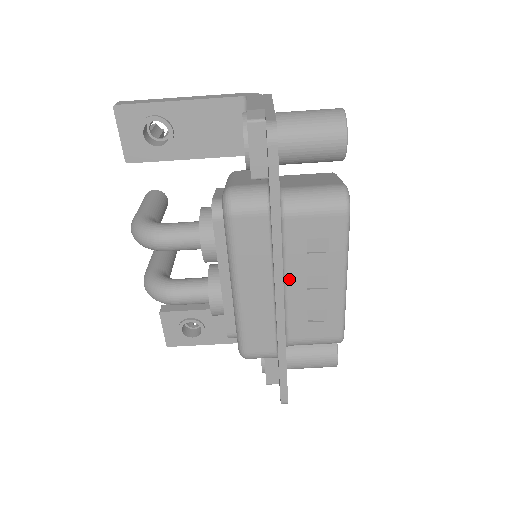
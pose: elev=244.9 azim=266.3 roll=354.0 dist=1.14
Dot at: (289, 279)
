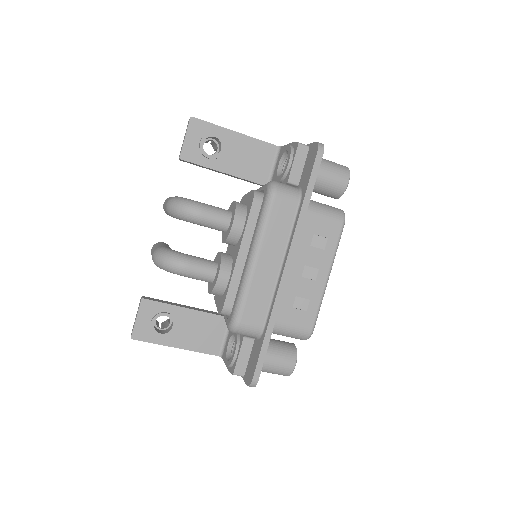
Dot at: (292, 263)
